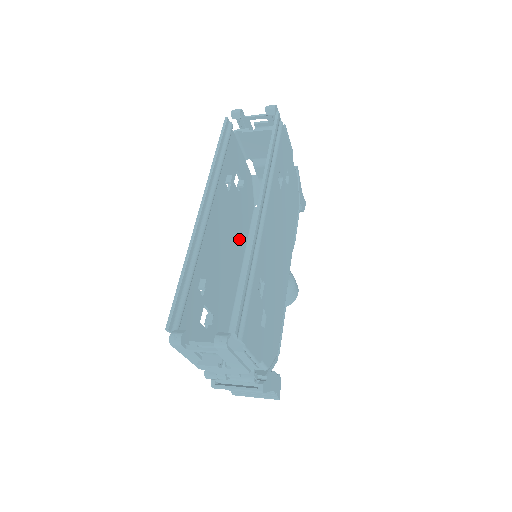
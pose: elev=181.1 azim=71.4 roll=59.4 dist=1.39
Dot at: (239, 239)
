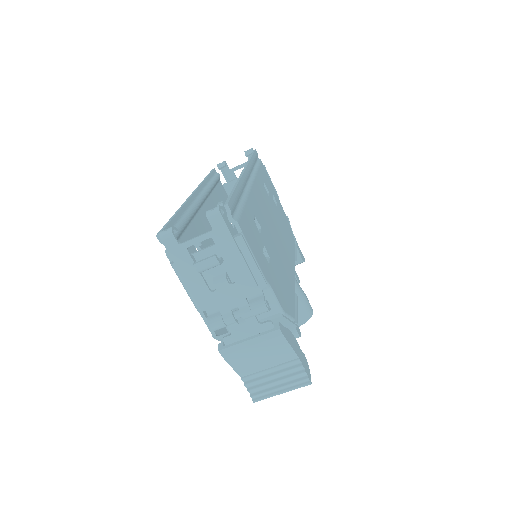
Dot at: occluded
